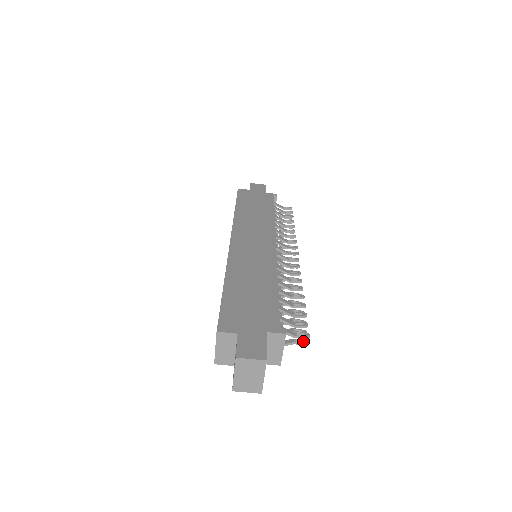
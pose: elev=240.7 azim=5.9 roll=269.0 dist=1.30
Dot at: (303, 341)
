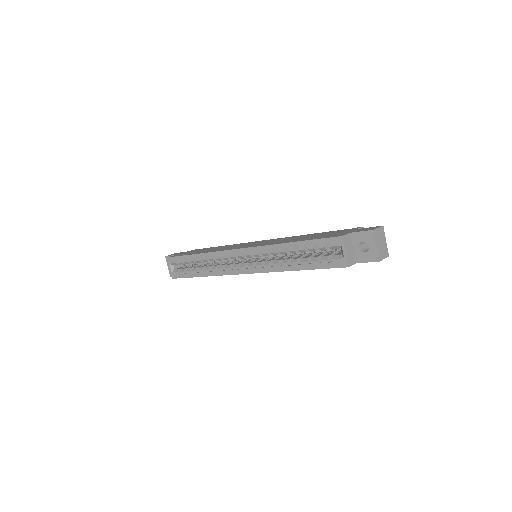
Dot at: occluded
